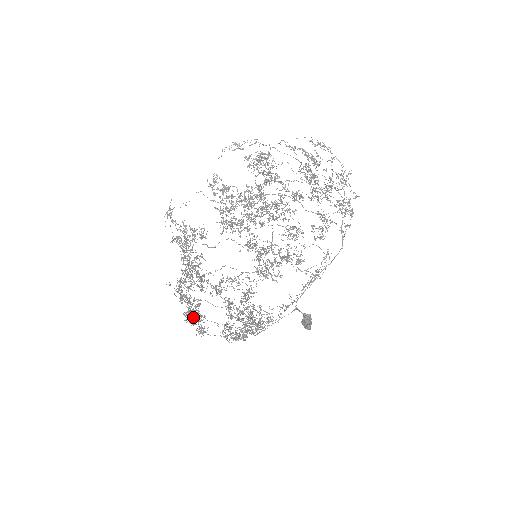
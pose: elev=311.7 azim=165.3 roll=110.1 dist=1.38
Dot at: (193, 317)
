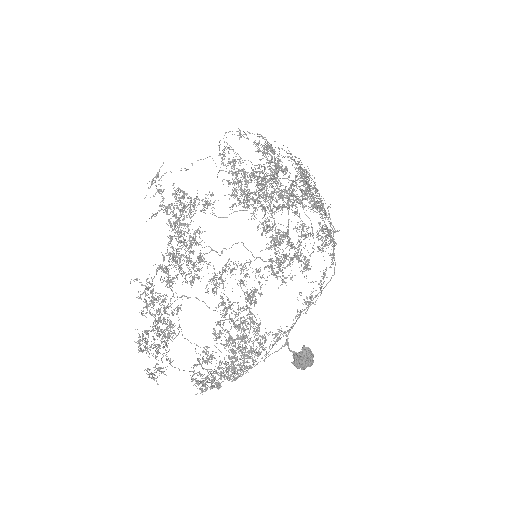
Dot at: (159, 336)
